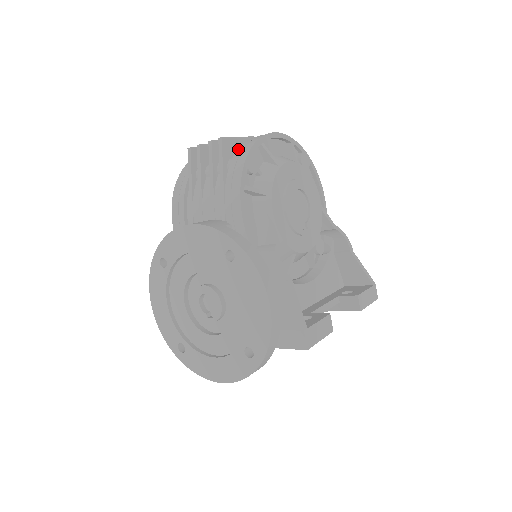
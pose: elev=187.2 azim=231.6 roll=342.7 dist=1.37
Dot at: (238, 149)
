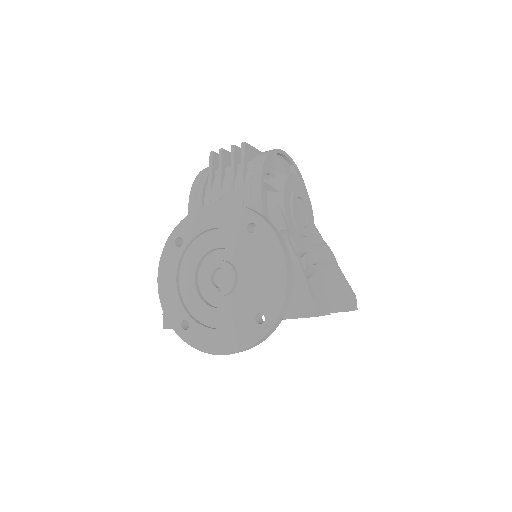
Dot at: (256, 155)
